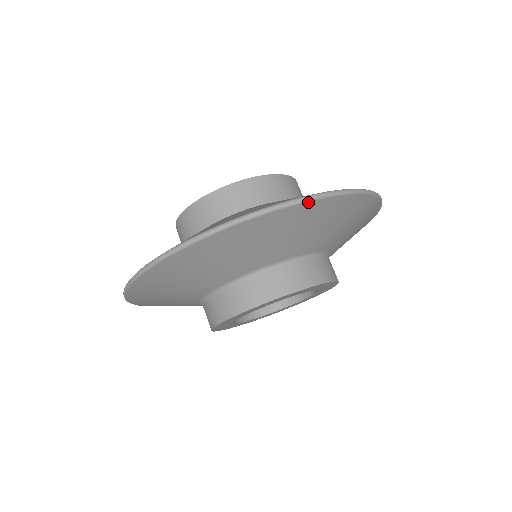
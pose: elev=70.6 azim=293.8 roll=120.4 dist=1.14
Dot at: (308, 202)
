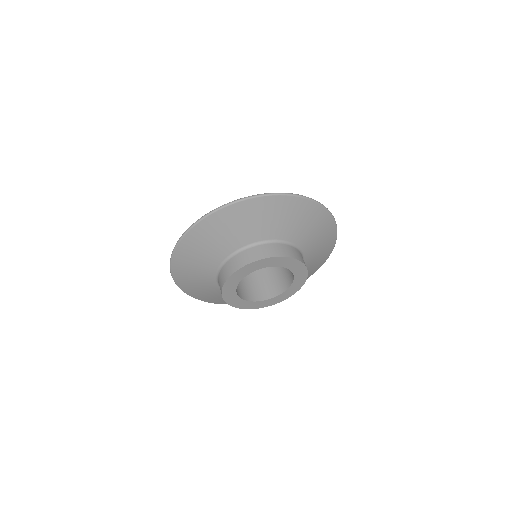
Dot at: (304, 199)
